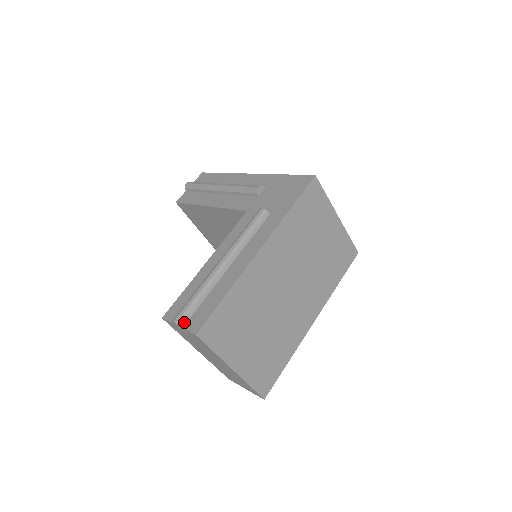
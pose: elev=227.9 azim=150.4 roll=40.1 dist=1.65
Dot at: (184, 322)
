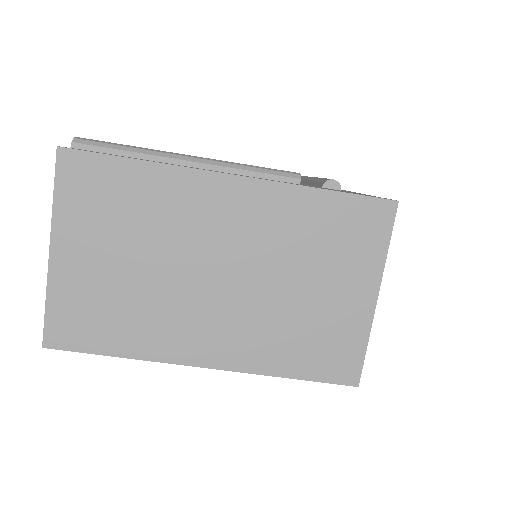
Dot at: (80, 146)
